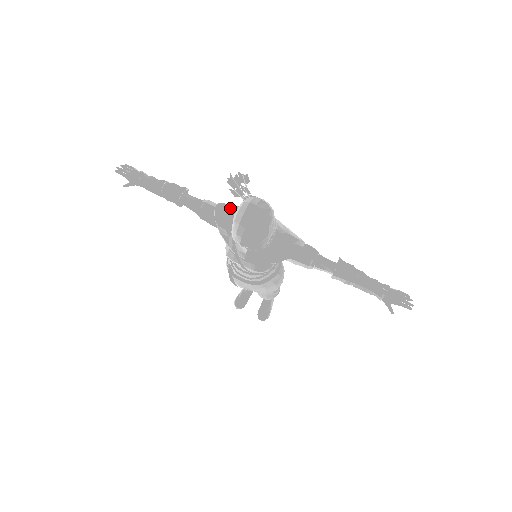
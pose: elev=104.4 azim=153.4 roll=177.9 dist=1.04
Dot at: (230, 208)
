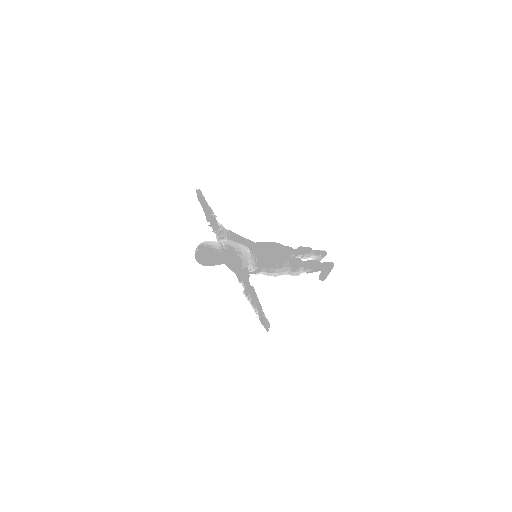
Dot at: (221, 234)
